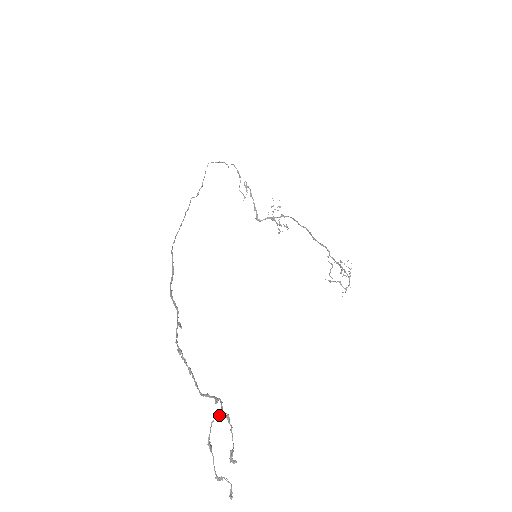
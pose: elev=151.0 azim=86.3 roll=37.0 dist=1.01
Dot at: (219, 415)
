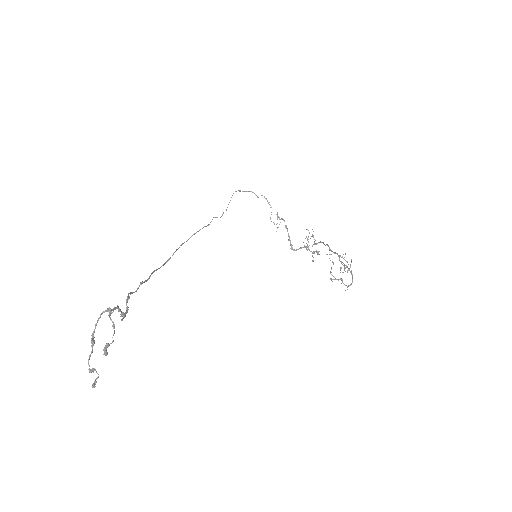
Dot at: (105, 311)
